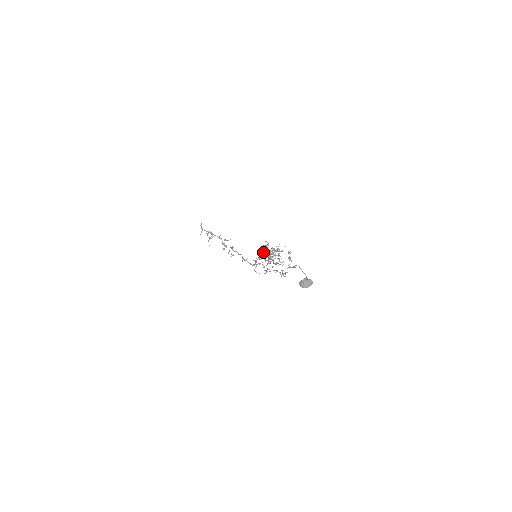
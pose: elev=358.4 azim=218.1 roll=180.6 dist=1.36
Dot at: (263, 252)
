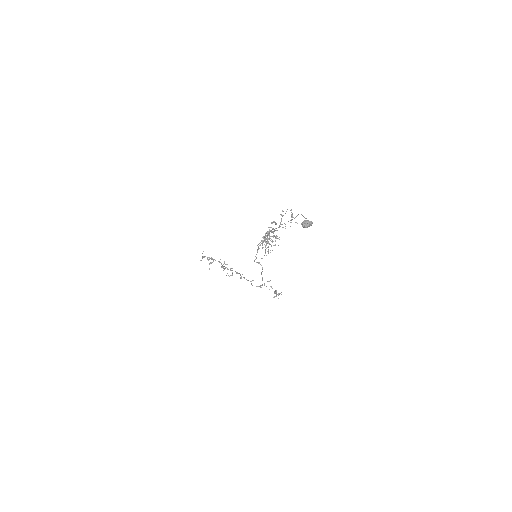
Dot at: (265, 237)
